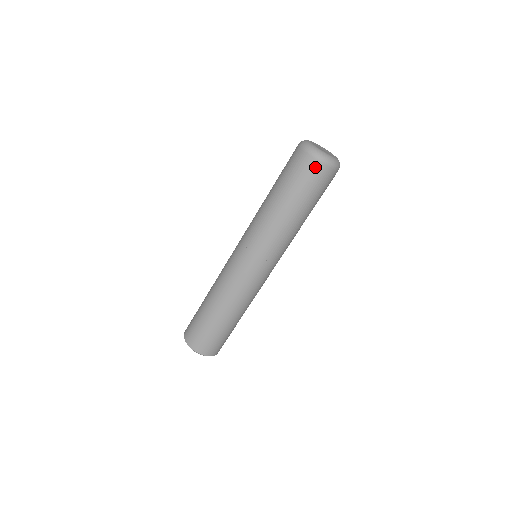
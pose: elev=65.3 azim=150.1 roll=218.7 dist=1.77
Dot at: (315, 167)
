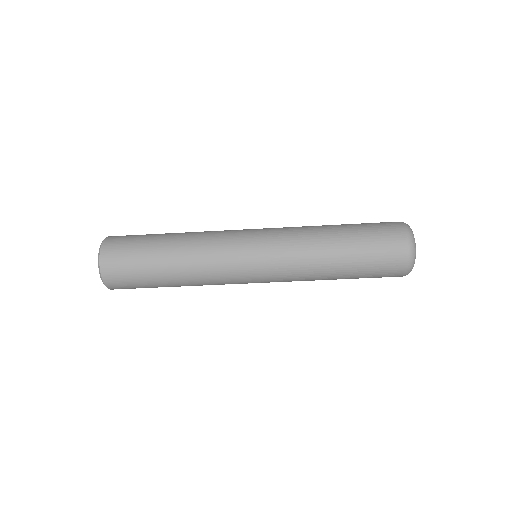
Dot at: (395, 276)
